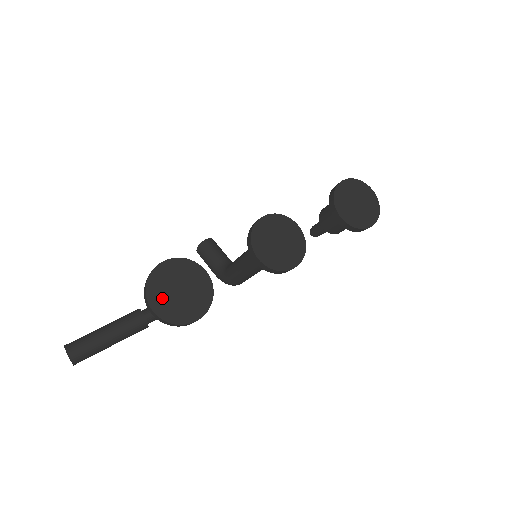
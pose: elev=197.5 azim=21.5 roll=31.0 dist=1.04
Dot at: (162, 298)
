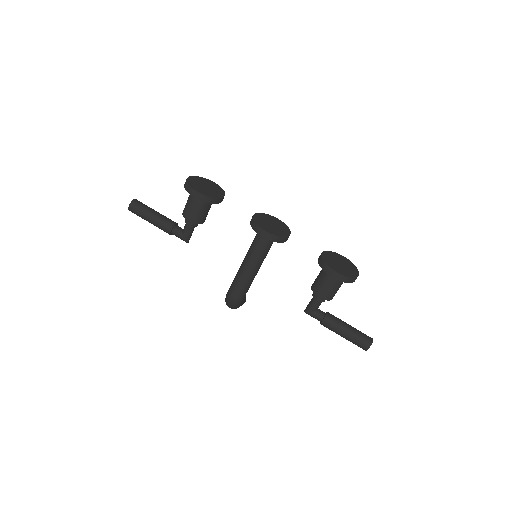
Dot at: (196, 181)
